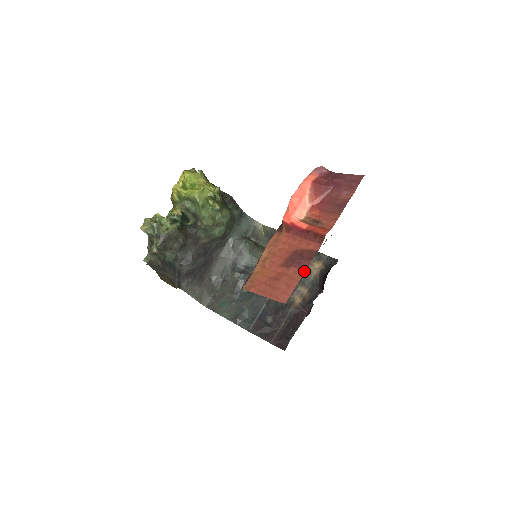
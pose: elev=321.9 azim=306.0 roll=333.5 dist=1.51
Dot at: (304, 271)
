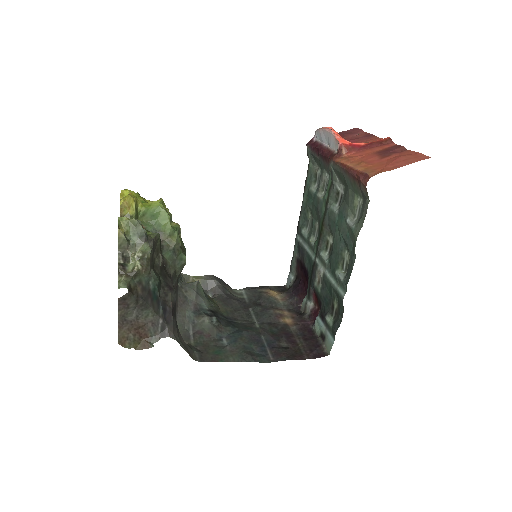
Dot at: (408, 150)
